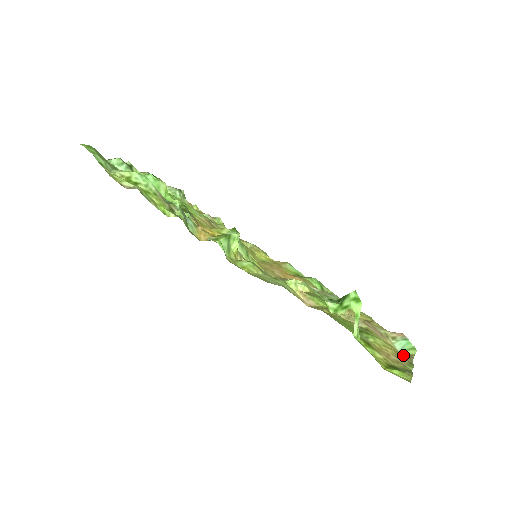
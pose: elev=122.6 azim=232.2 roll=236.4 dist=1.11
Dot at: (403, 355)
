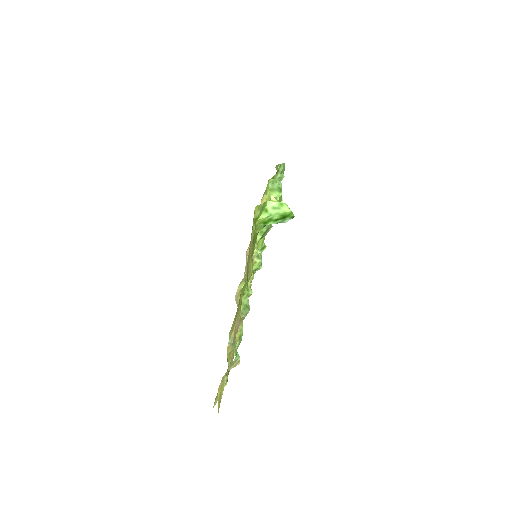
Dot at: occluded
